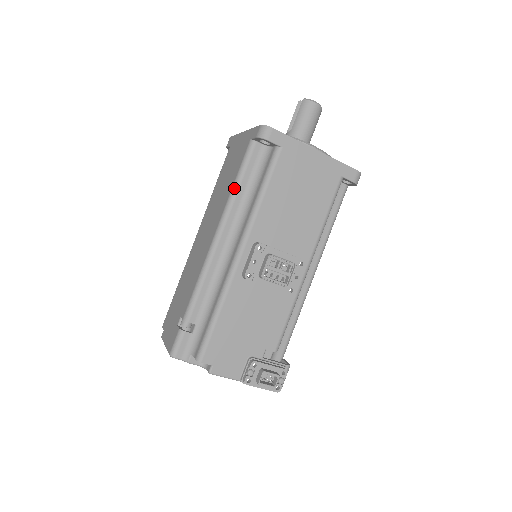
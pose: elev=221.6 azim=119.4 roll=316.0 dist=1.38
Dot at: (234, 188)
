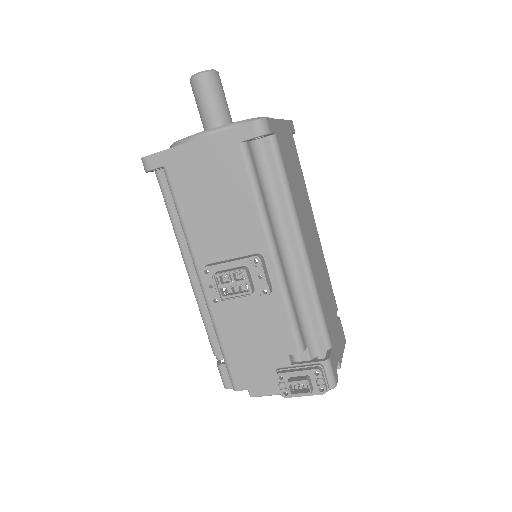
Dot at: occluded
